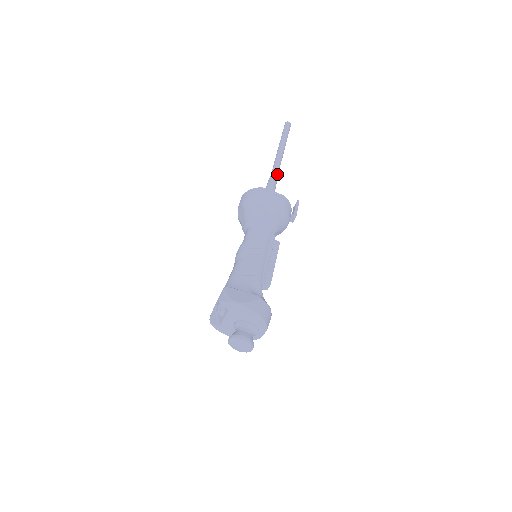
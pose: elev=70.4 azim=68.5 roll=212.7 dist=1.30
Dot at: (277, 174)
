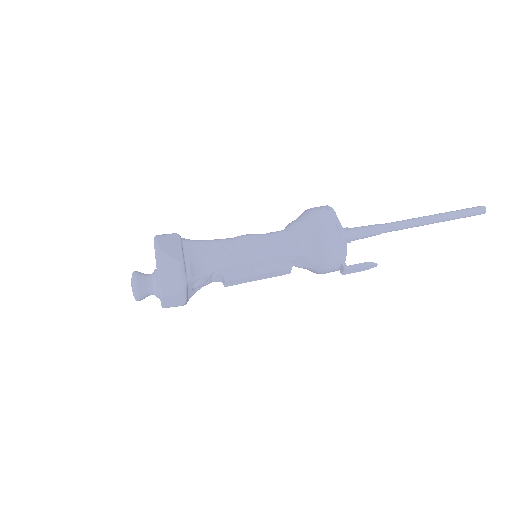
Dot at: (389, 228)
